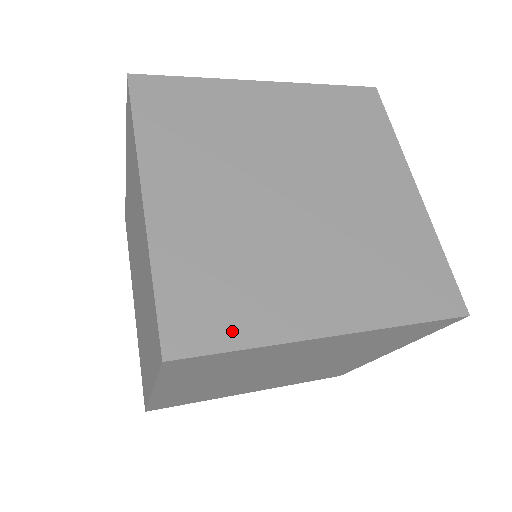
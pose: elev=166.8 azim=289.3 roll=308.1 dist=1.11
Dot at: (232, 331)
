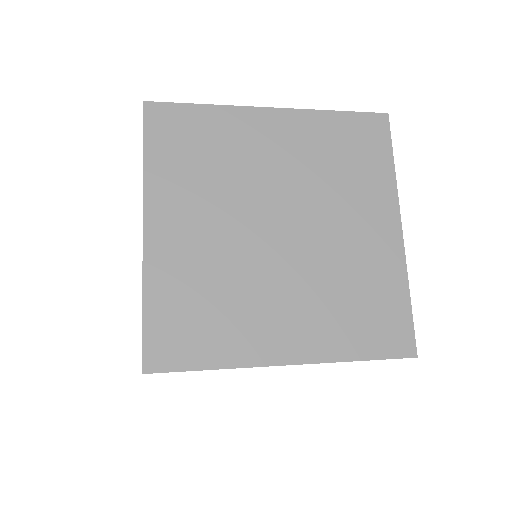
Dot at: (201, 354)
